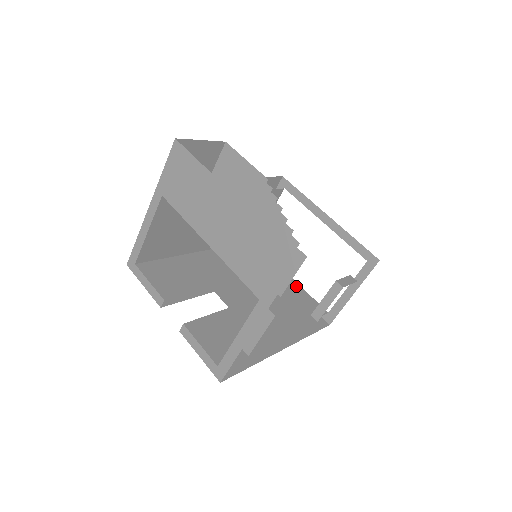
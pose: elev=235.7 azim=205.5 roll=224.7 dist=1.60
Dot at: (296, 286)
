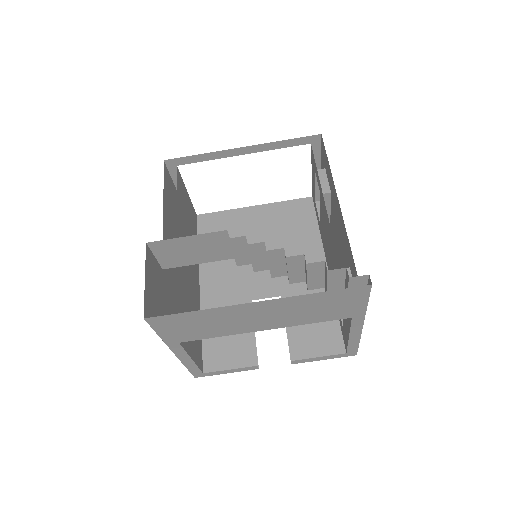
Dot at: (270, 209)
